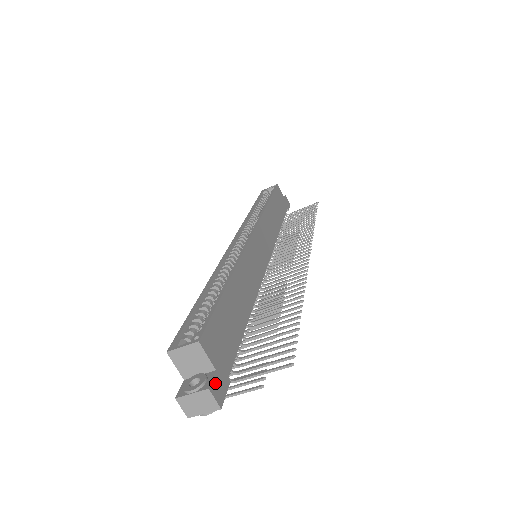
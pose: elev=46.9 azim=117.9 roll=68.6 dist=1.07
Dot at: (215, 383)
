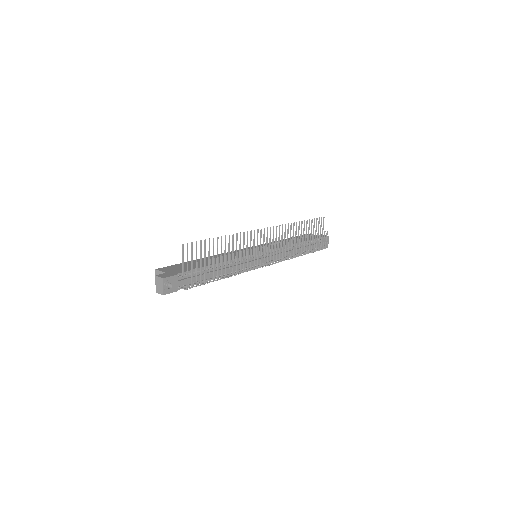
Dot at: (162, 275)
